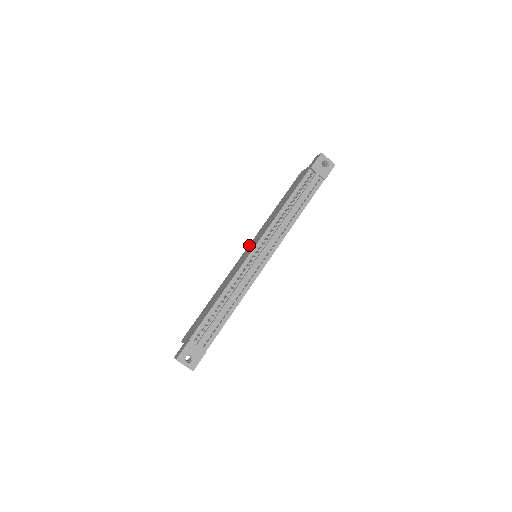
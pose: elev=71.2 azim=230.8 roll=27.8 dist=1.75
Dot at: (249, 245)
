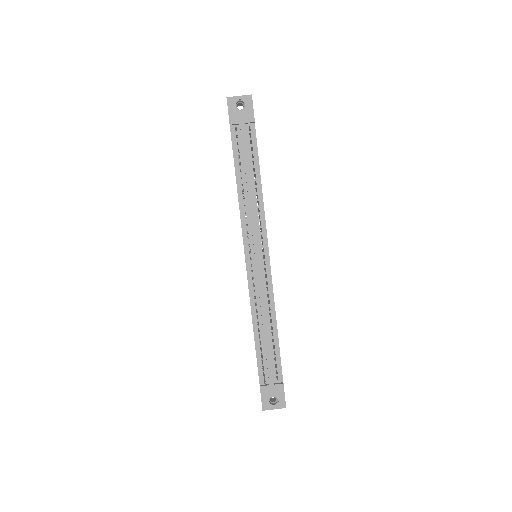
Dot at: occluded
